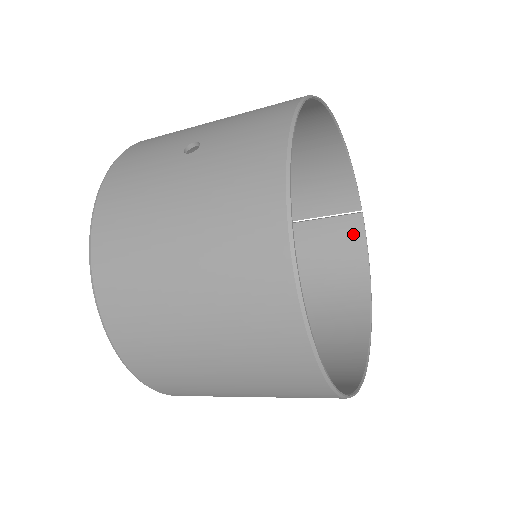
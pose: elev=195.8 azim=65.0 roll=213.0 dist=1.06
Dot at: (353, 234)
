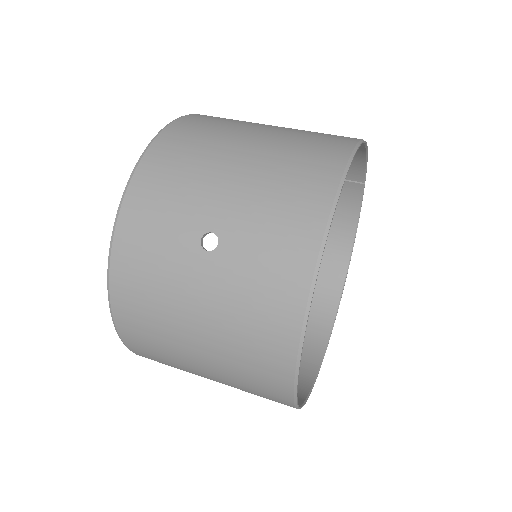
Dot at: (350, 197)
